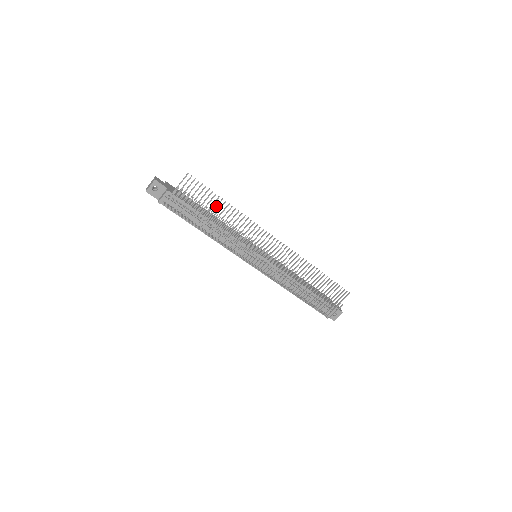
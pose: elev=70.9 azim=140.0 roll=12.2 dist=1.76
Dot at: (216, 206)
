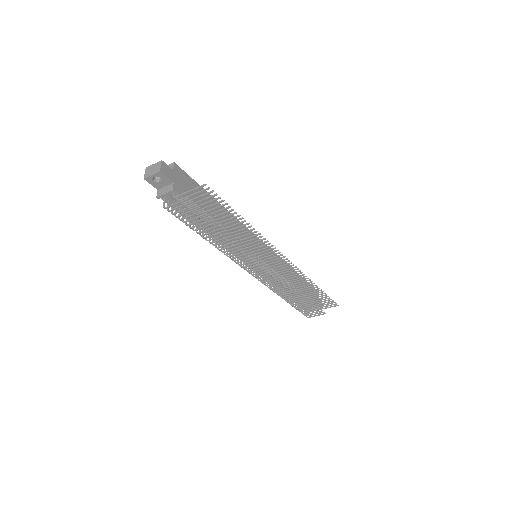
Dot at: (229, 219)
